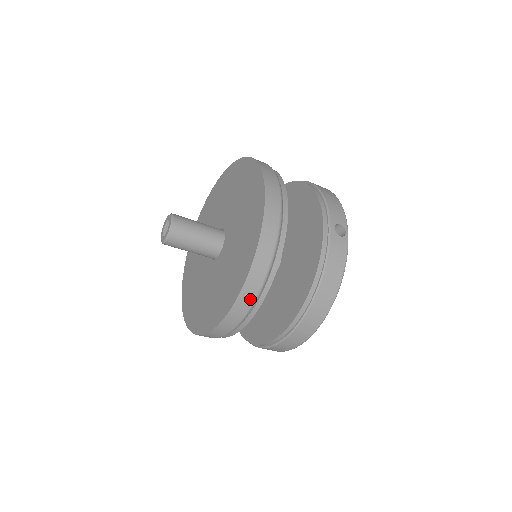
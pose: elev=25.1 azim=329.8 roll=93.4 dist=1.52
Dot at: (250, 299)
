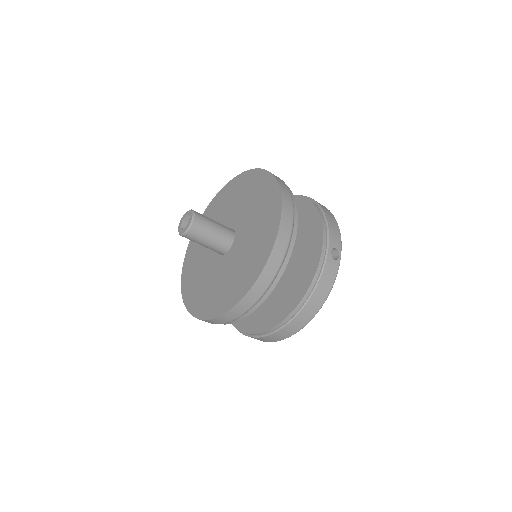
Dot at: (251, 302)
